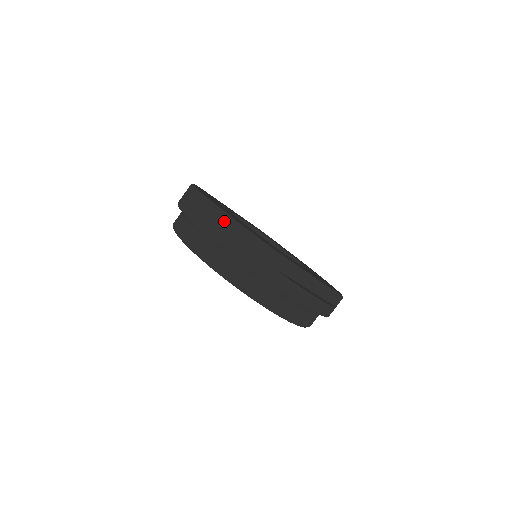
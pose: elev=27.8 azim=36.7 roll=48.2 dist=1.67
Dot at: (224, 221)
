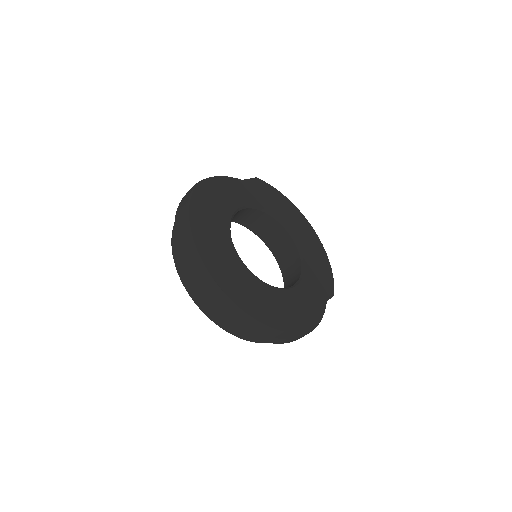
Dot at: (228, 306)
